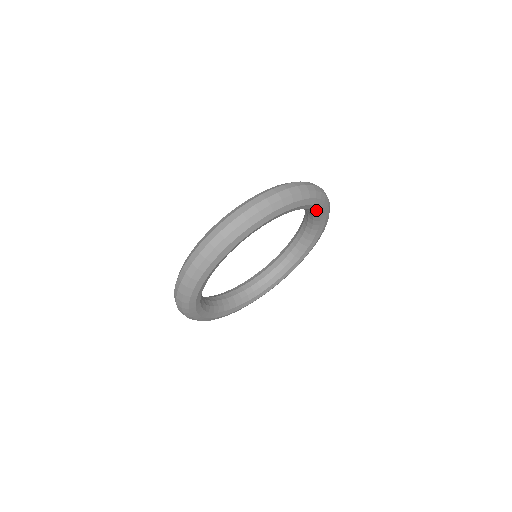
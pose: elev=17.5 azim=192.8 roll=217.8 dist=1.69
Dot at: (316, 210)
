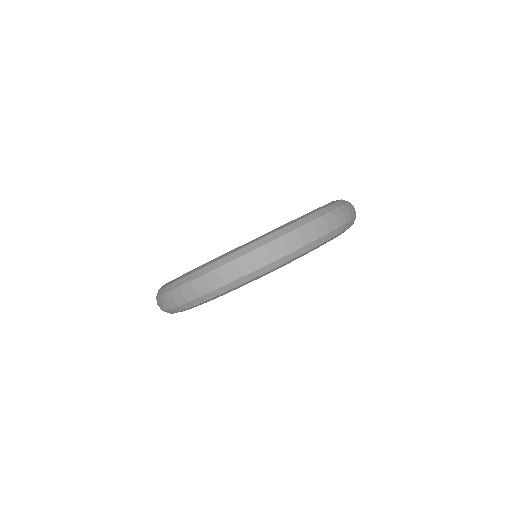
Dot at: occluded
